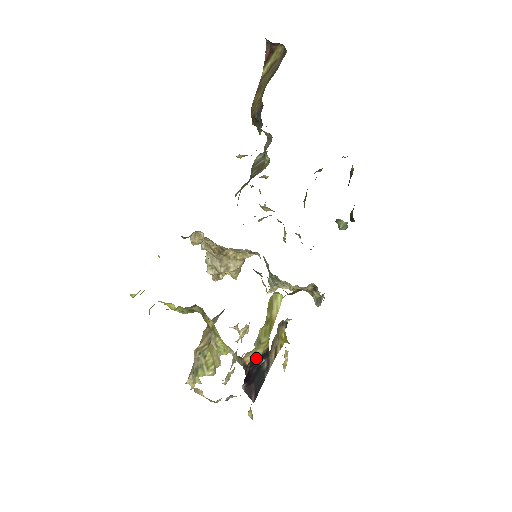
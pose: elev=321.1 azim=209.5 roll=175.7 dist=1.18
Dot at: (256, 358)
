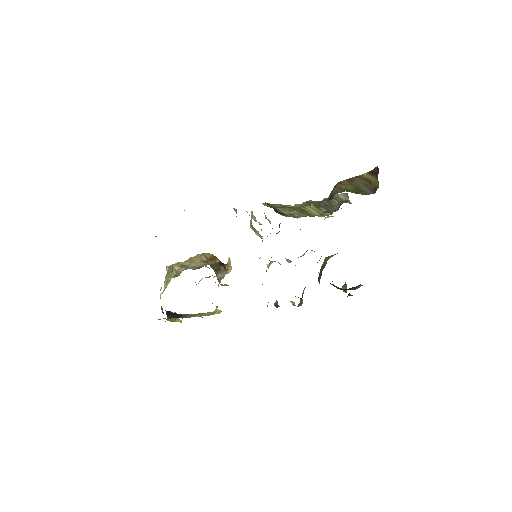
Dot at: occluded
